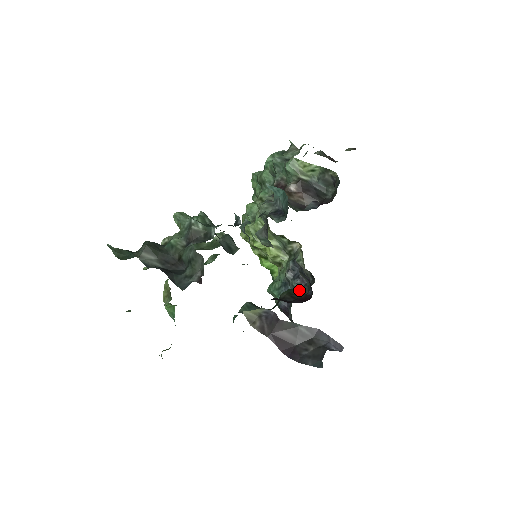
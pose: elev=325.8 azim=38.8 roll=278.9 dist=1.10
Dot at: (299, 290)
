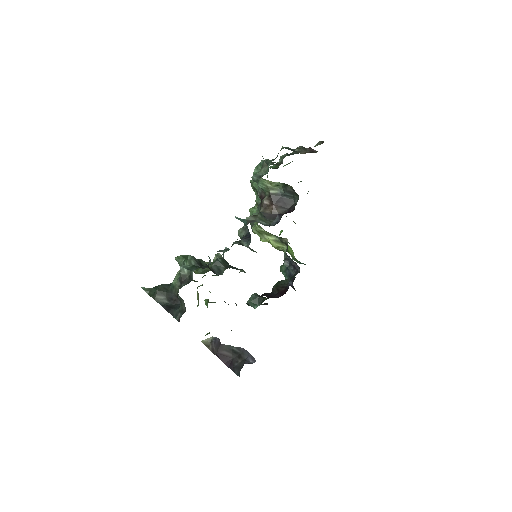
Dot at: (285, 281)
